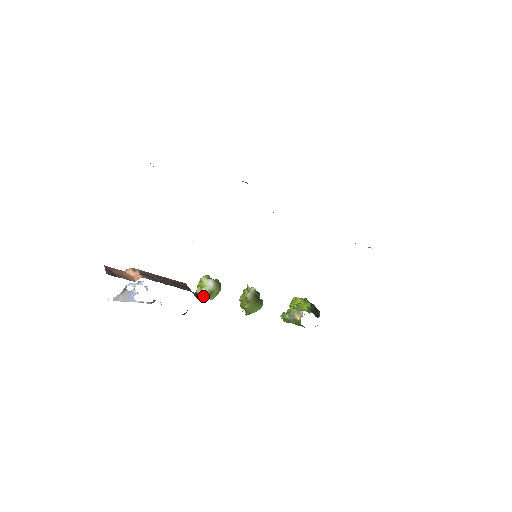
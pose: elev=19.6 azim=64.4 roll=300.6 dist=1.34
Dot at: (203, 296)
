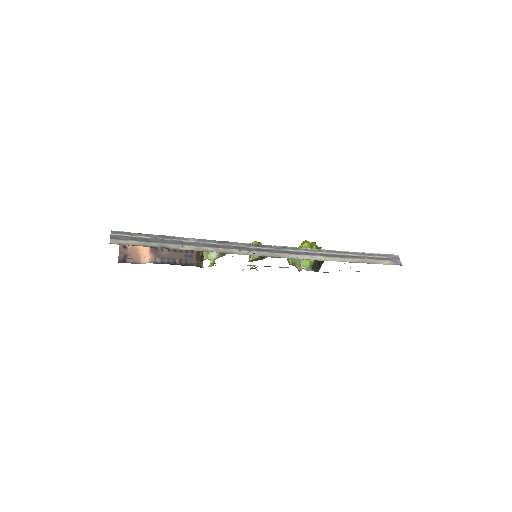
Dot at: (208, 259)
